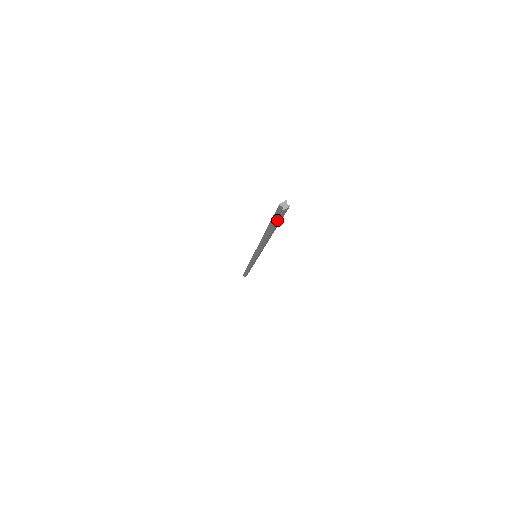
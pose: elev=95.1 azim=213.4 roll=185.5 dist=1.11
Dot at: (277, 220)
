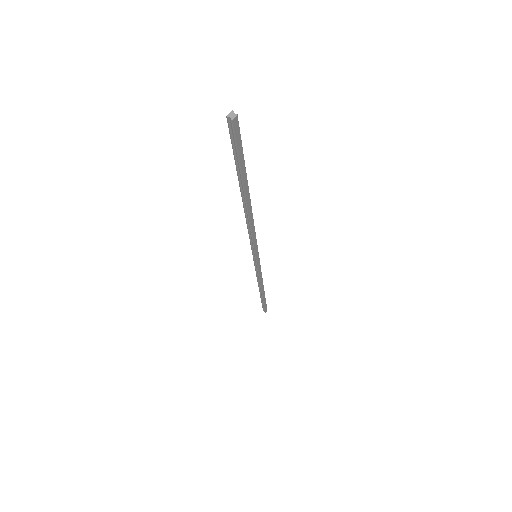
Dot at: (236, 149)
